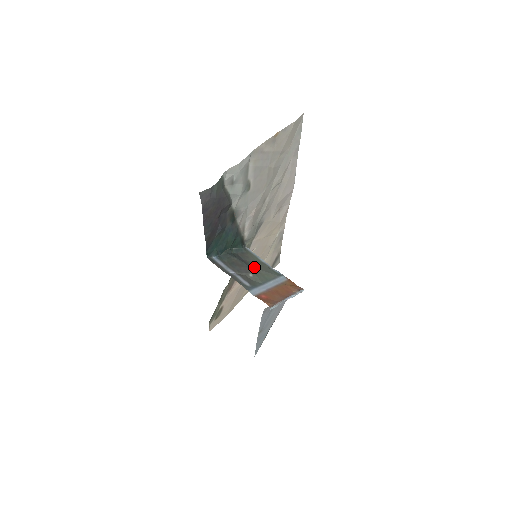
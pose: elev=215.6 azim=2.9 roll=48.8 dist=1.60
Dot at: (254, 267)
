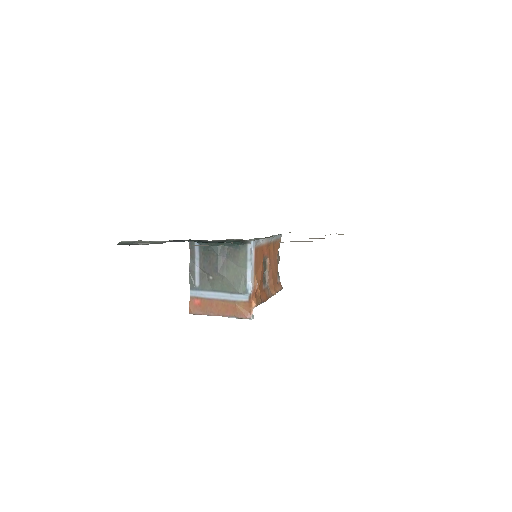
Dot at: (223, 272)
